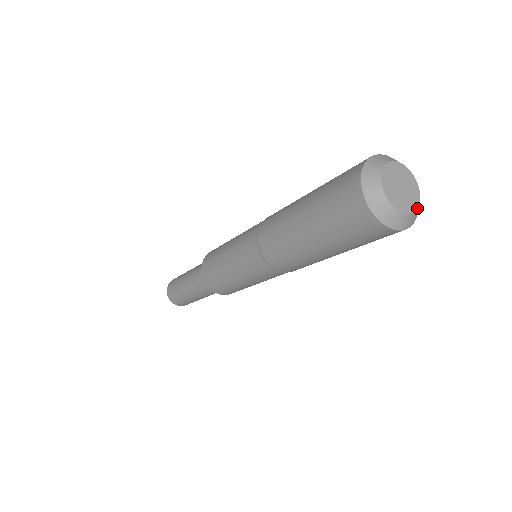
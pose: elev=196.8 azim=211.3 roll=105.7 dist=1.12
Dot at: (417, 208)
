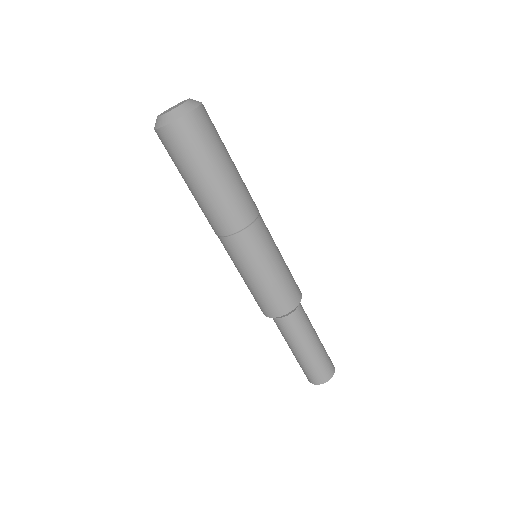
Dot at: (189, 100)
